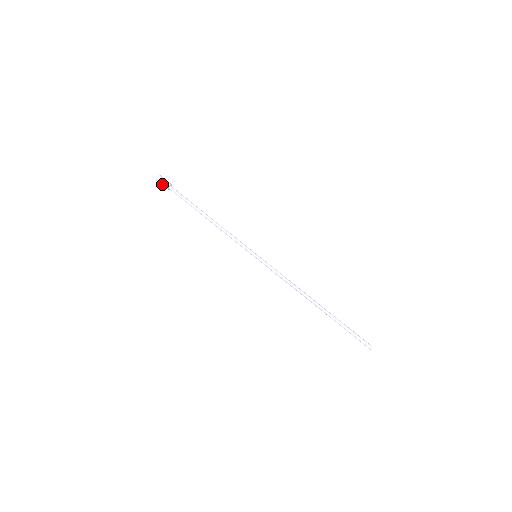
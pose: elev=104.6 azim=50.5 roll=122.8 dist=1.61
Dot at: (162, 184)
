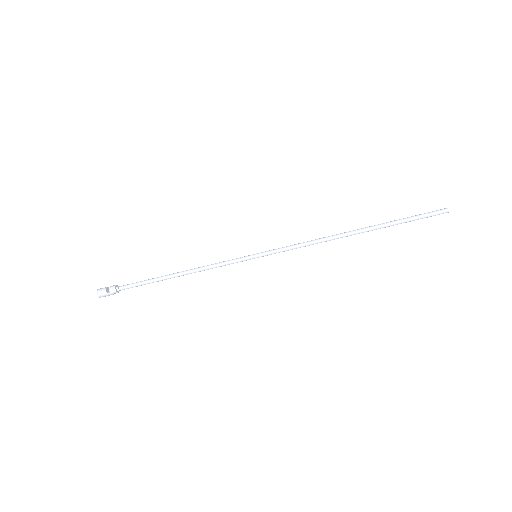
Dot at: (108, 295)
